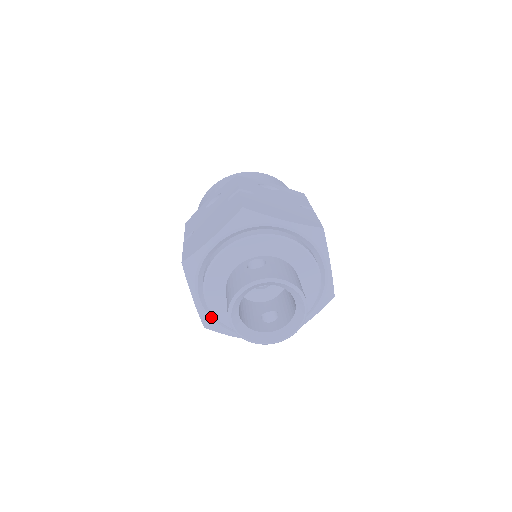
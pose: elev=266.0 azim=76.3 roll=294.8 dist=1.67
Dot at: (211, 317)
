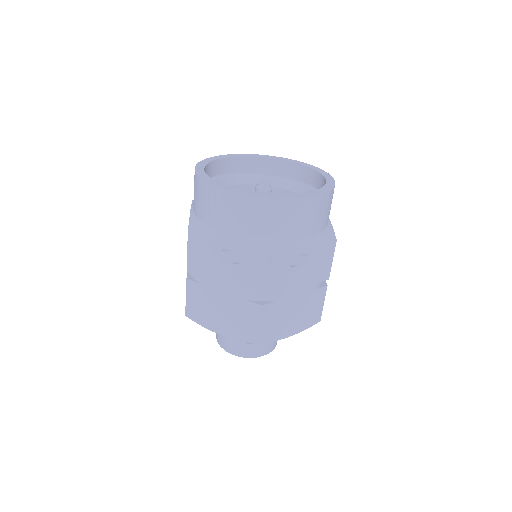
Dot at: occluded
